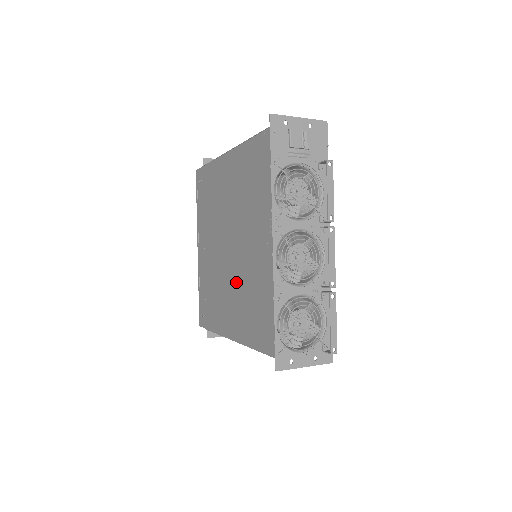
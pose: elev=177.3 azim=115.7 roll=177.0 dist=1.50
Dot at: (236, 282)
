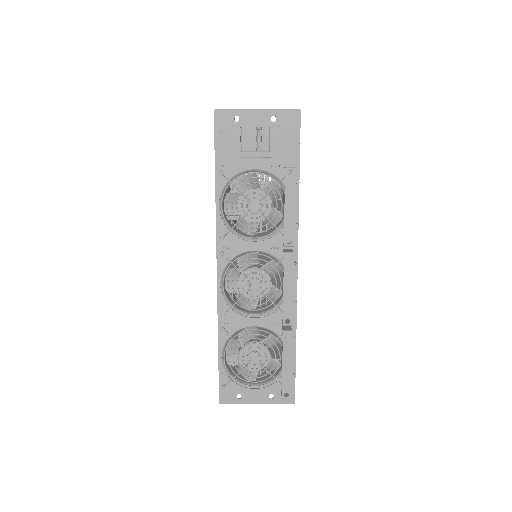
Dot at: occluded
